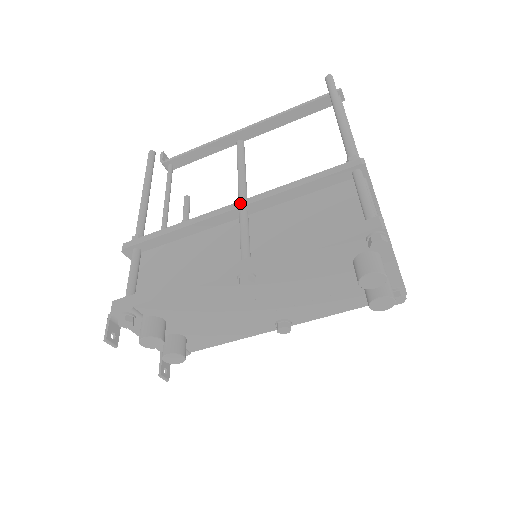
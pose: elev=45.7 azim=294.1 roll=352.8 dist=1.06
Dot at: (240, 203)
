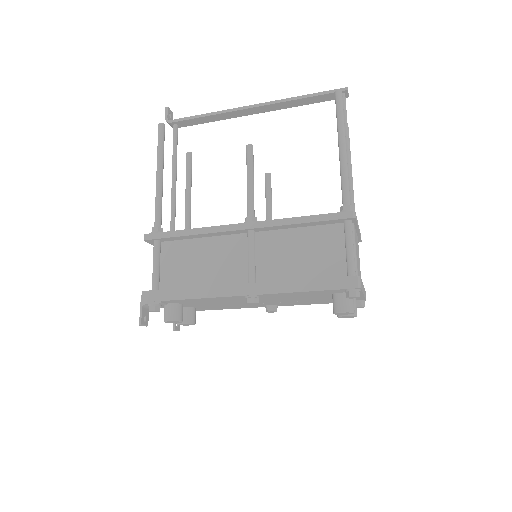
Dot at: (249, 225)
